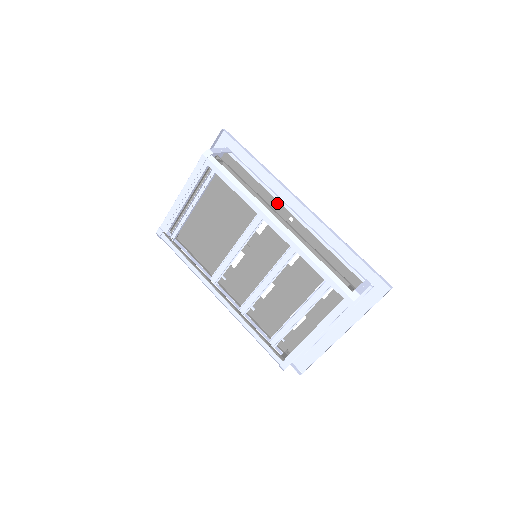
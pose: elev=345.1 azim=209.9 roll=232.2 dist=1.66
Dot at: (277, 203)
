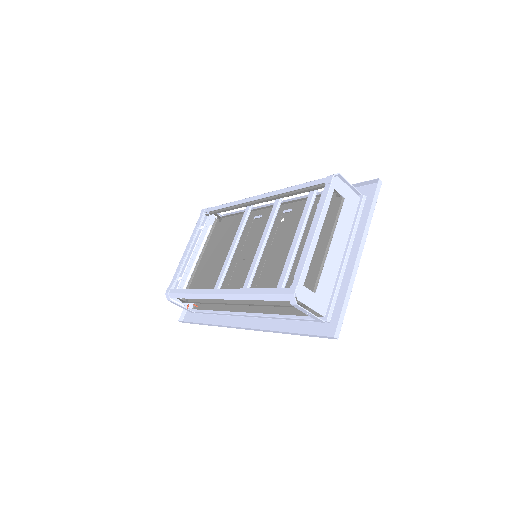
Dot at: occluded
